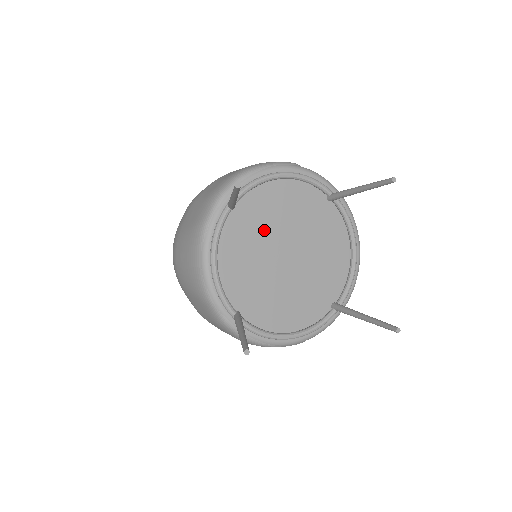
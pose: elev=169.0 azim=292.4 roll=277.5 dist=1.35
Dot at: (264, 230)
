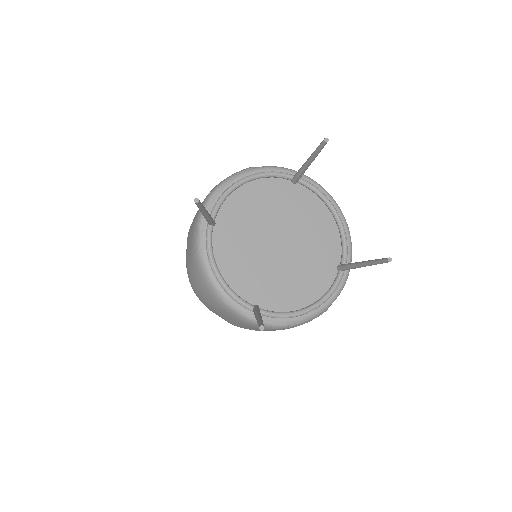
Dot at: (248, 231)
